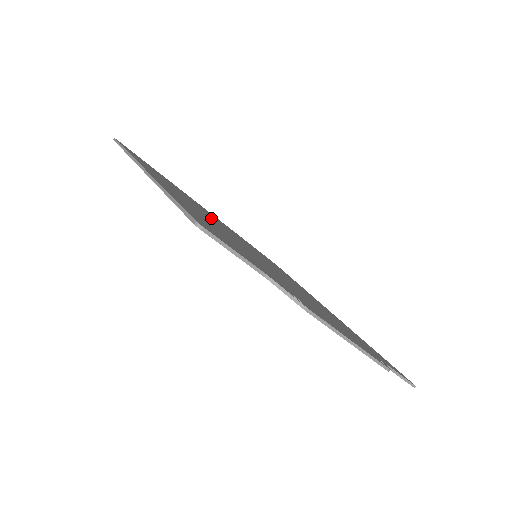
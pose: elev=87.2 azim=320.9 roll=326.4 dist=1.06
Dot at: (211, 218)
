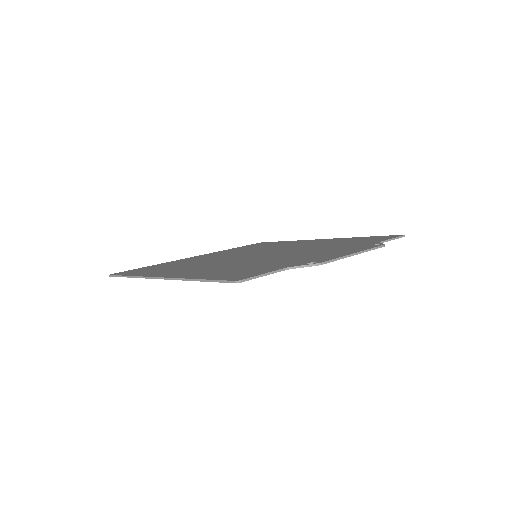
Dot at: (212, 262)
